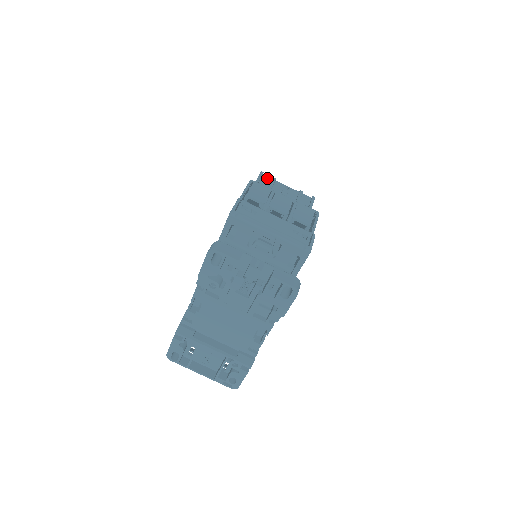
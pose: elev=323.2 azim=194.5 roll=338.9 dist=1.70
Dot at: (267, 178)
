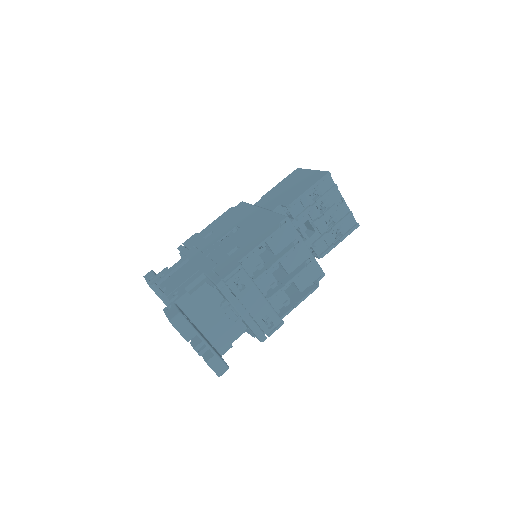
Dot at: (330, 181)
